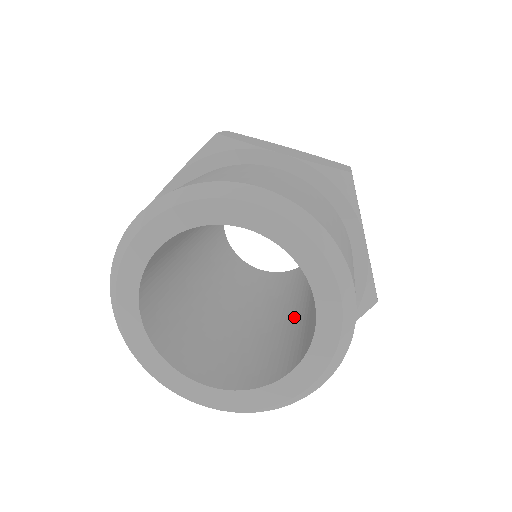
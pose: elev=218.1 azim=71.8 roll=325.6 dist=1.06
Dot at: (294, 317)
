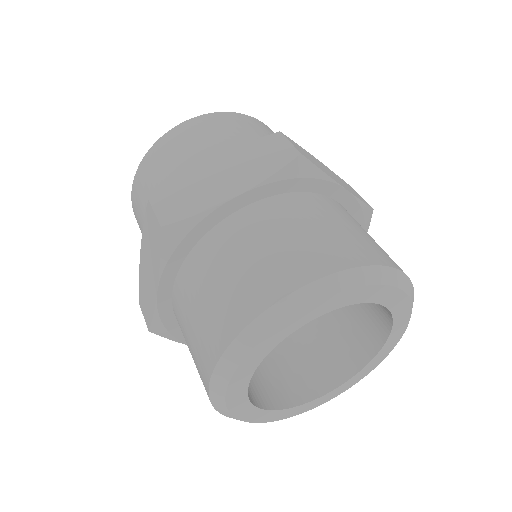
Dot at: occluded
